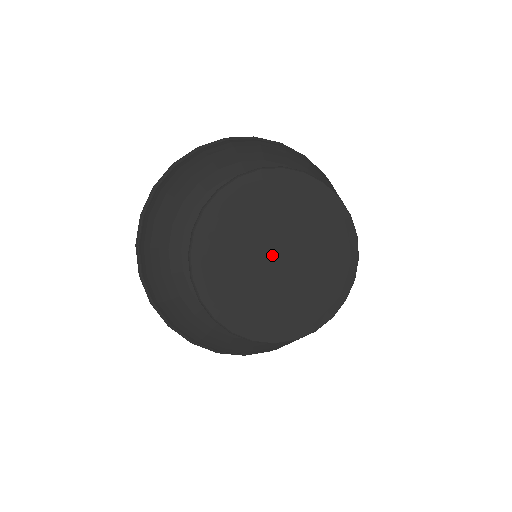
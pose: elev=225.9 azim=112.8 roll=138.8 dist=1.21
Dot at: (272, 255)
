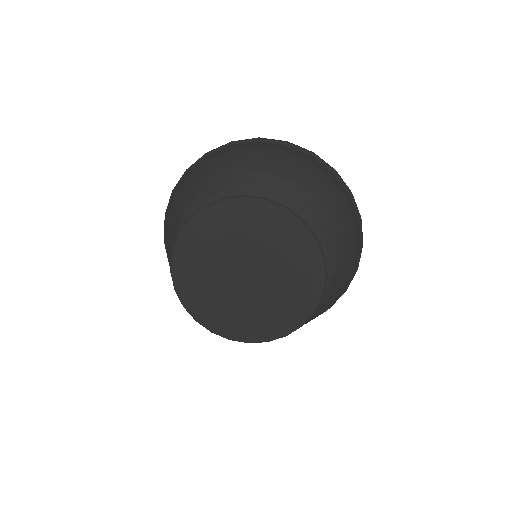
Dot at: (239, 275)
